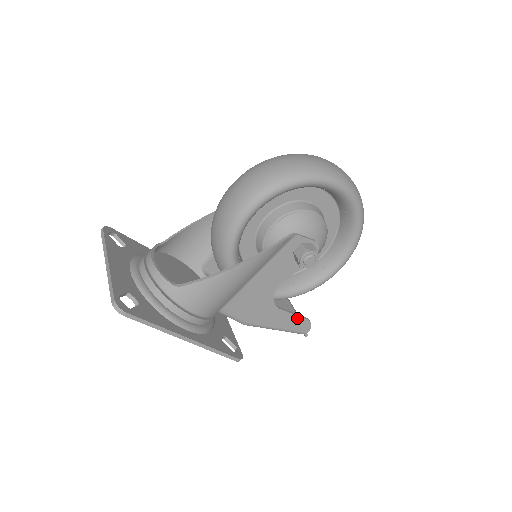
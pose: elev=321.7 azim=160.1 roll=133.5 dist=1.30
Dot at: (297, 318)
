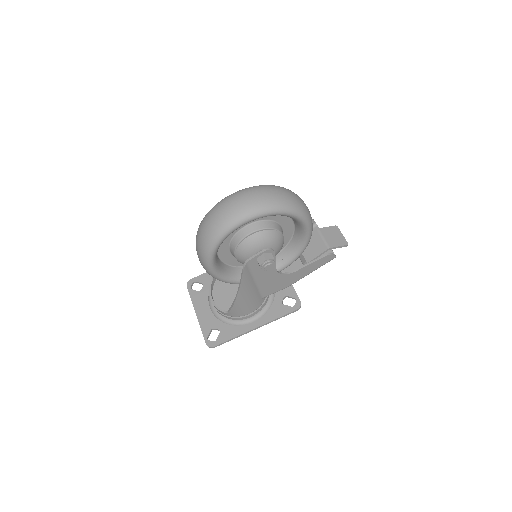
Dot at: (315, 262)
